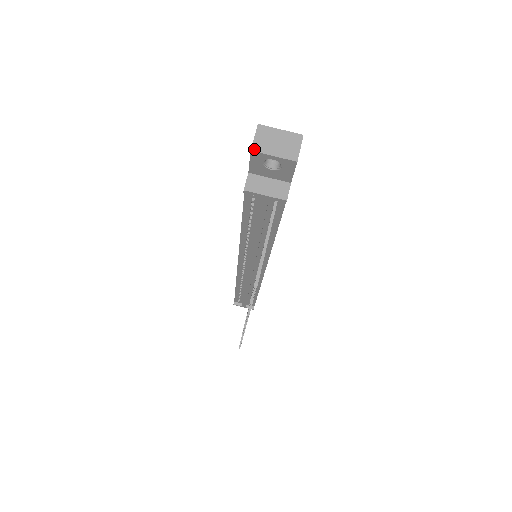
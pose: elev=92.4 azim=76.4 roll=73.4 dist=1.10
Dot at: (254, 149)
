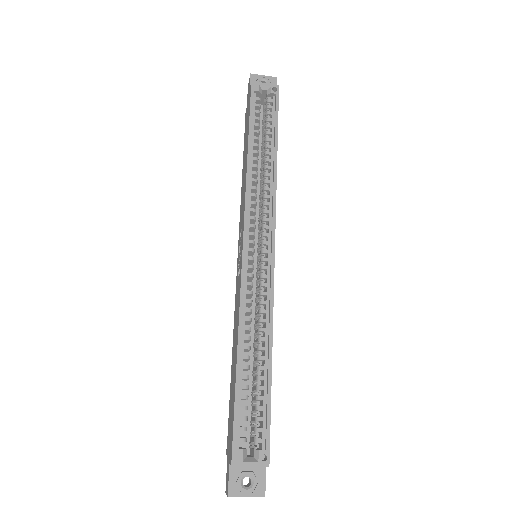
Dot at: occluded
